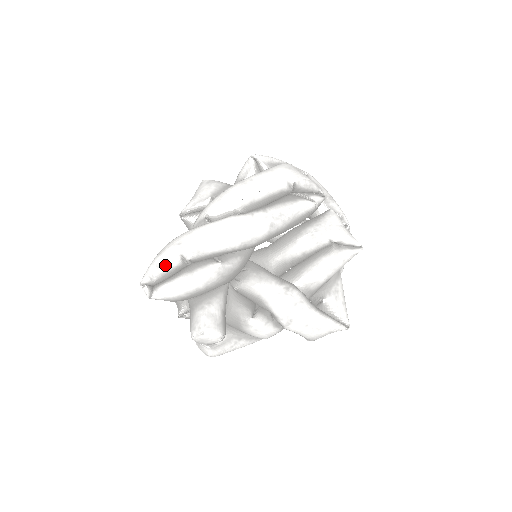
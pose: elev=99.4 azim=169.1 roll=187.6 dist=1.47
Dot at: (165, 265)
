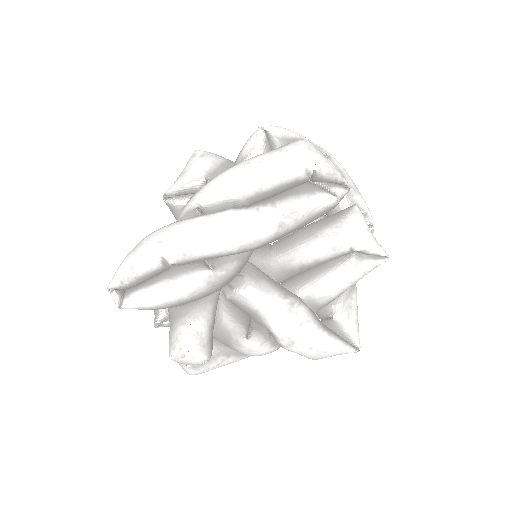
Dot at: (141, 267)
